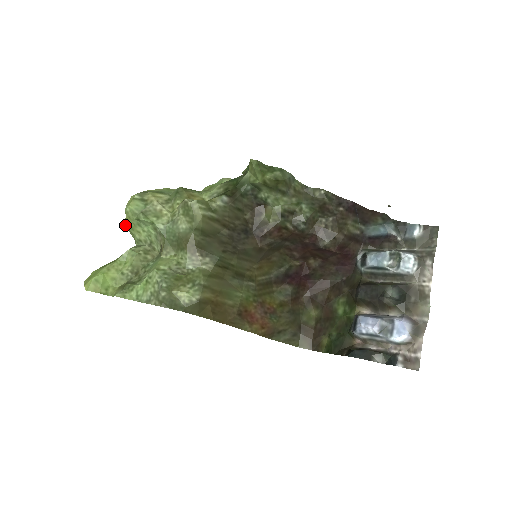
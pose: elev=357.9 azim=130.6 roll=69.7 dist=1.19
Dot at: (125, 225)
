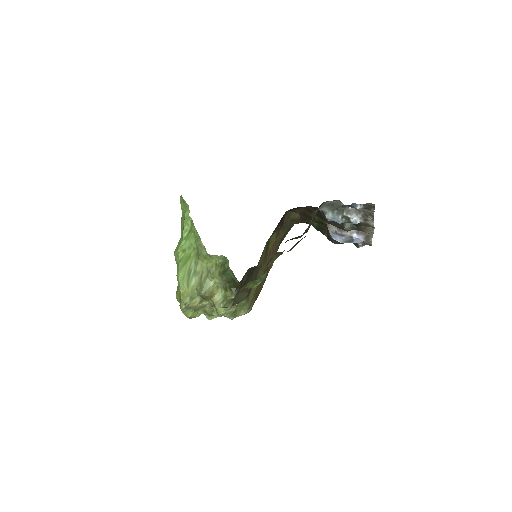
Dot at: occluded
